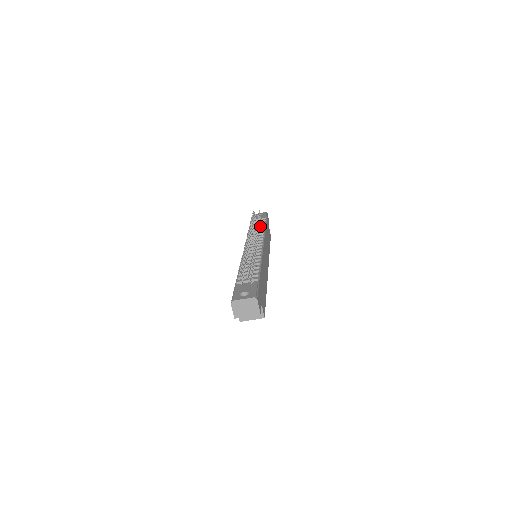
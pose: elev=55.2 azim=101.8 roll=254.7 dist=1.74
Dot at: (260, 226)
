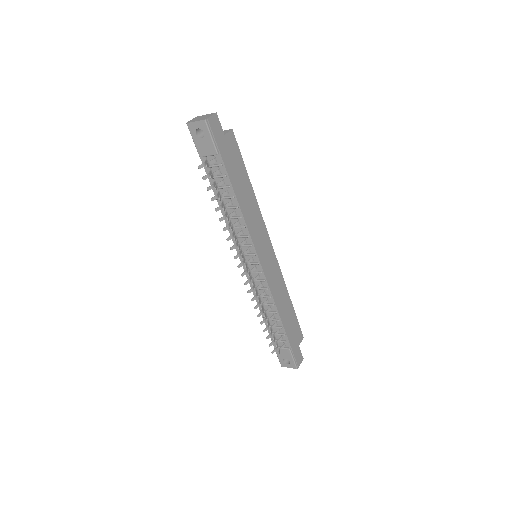
Dot at: (228, 199)
